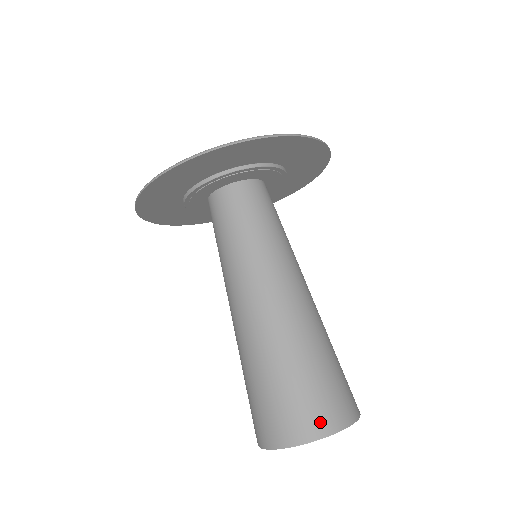
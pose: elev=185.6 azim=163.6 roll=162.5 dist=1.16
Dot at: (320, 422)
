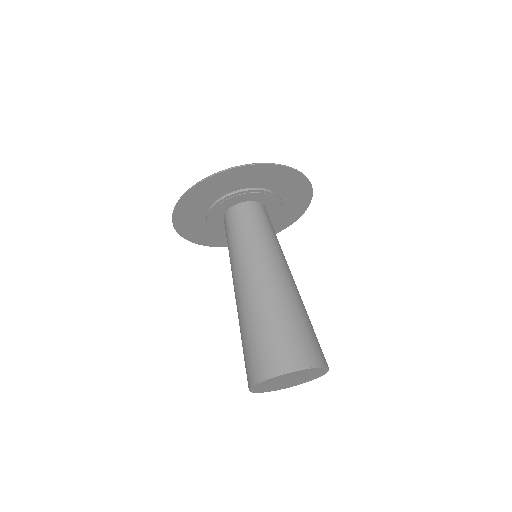
Dot at: (279, 364)
